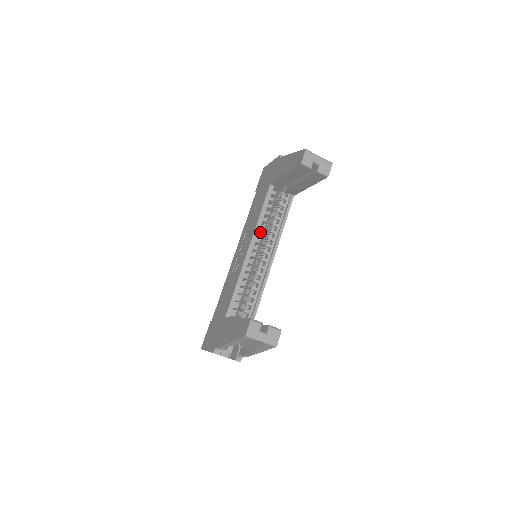
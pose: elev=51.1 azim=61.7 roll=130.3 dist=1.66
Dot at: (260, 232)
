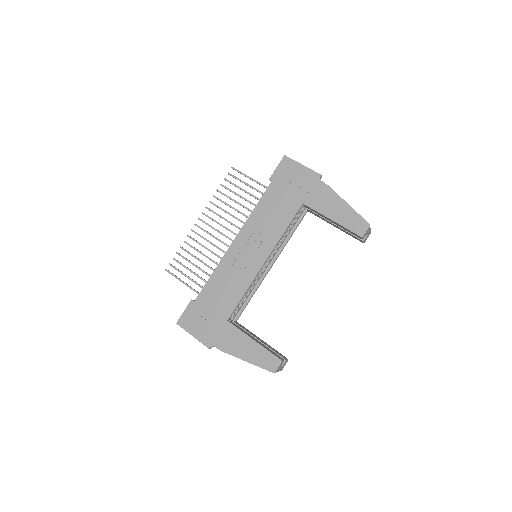
Dot at: occluded
